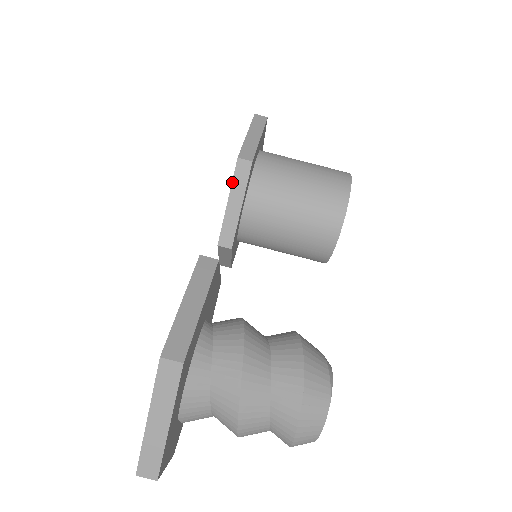
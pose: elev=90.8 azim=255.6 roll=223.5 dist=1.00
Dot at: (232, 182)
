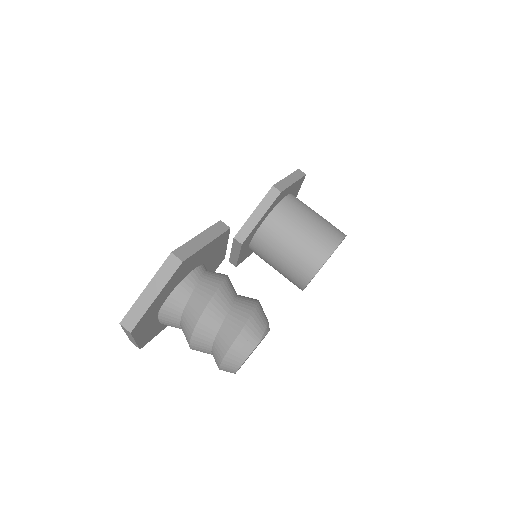
Dot at: (262, 200)
